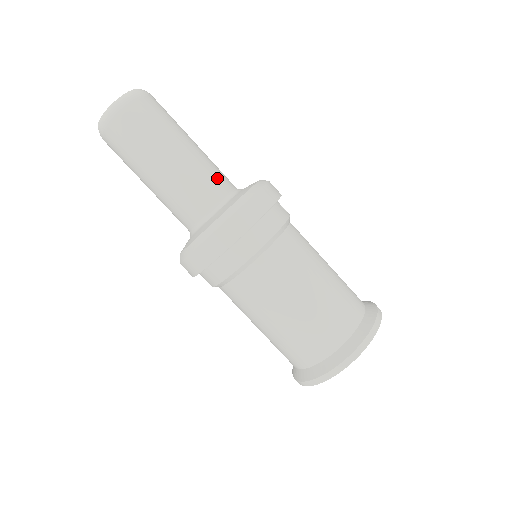
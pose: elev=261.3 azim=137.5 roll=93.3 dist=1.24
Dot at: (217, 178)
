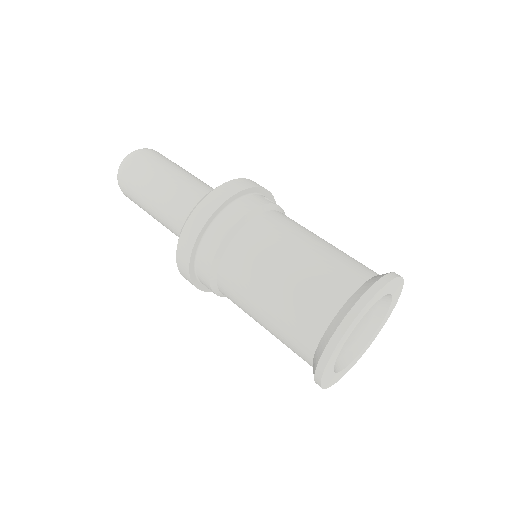
Dot at: (202, 191)
